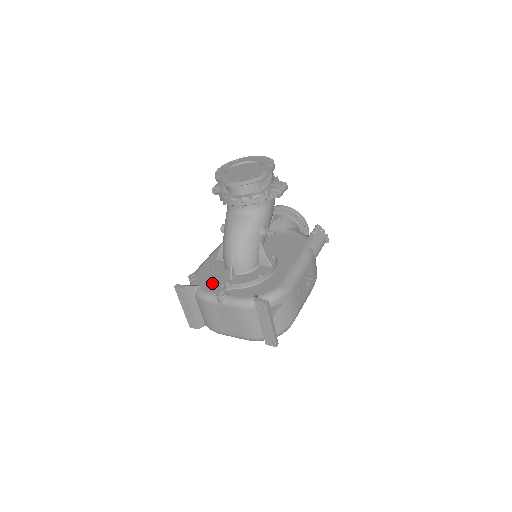
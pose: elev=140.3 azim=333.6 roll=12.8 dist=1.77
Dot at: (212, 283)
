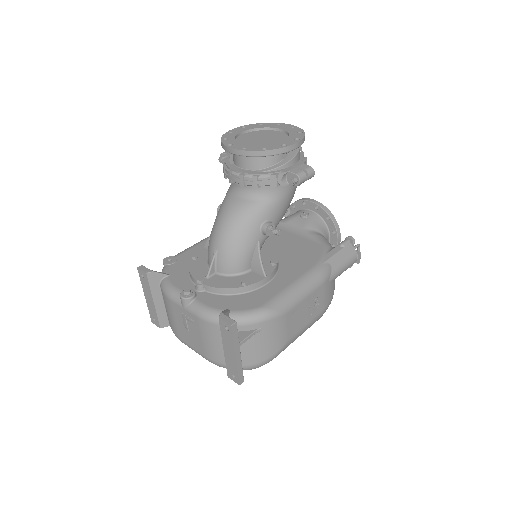
Dot at: (185, 276)
